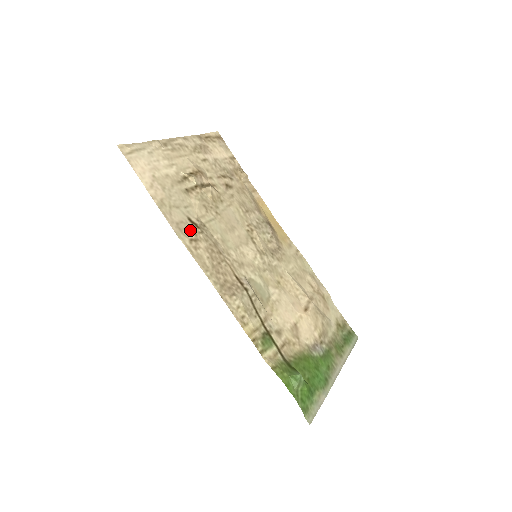
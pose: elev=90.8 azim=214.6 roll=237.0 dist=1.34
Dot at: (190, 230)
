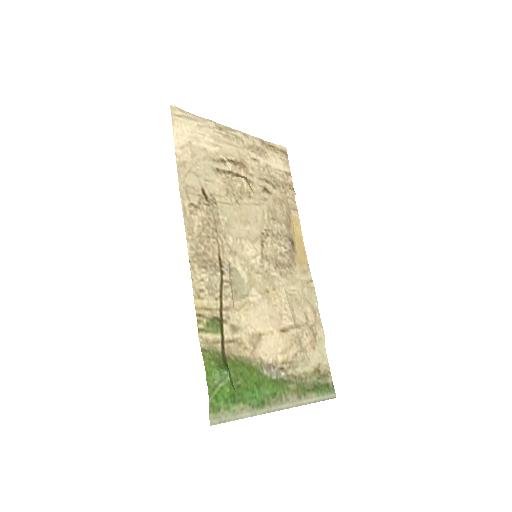
Dot at: (197, 197)
